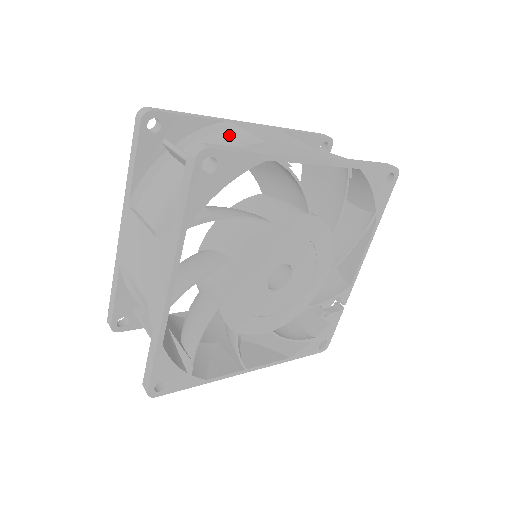
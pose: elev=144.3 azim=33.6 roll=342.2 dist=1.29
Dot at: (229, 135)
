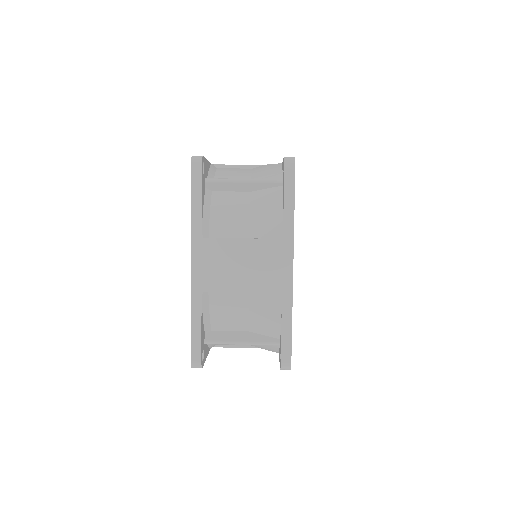
Dot at: (228, 169)
